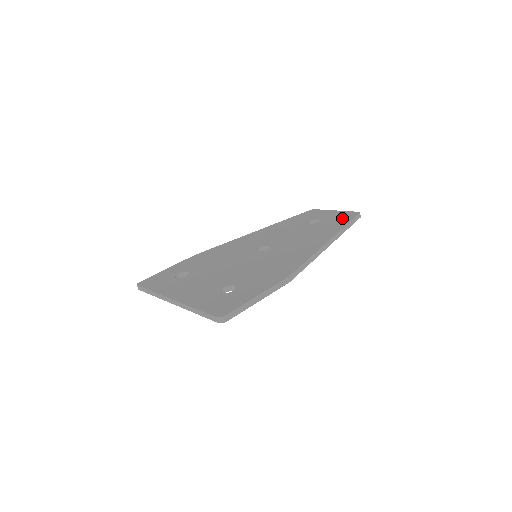
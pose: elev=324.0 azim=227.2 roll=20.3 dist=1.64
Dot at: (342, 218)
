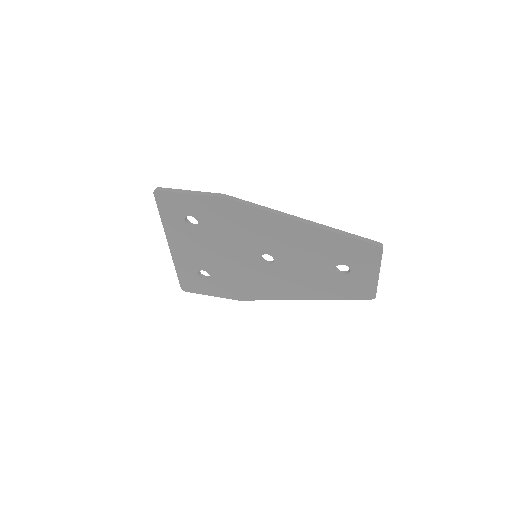
Dot at: occluded
